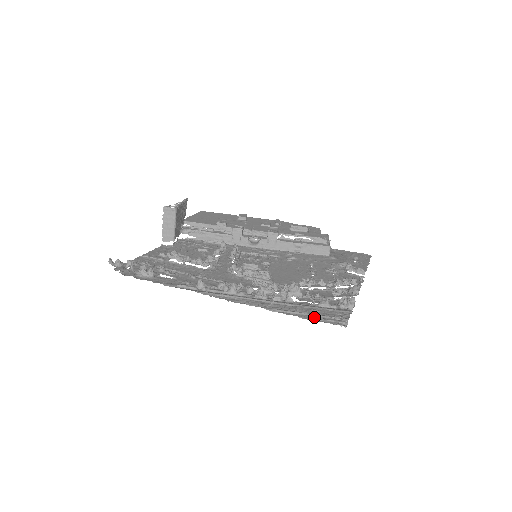
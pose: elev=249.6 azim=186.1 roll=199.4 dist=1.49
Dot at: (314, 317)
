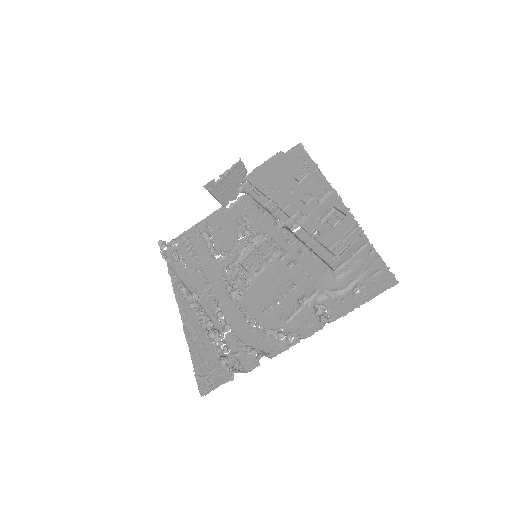
Dot at: (200, 371)
